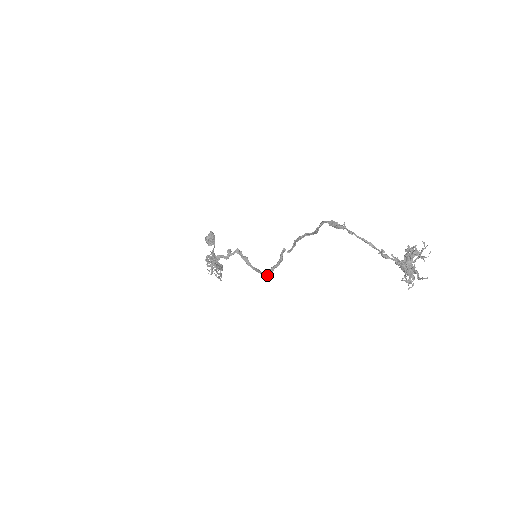
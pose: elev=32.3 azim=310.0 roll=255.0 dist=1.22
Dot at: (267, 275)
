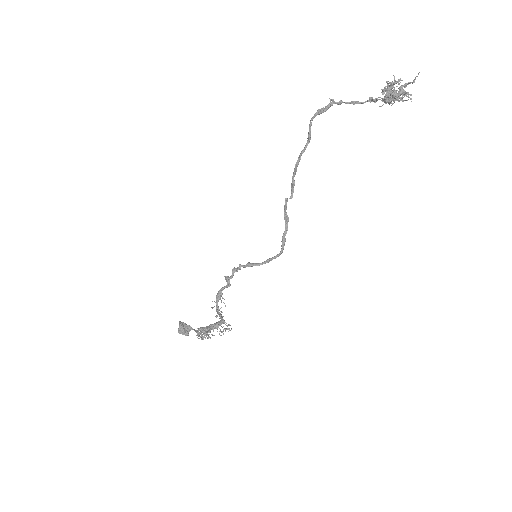
Dot at: (282, 252)
